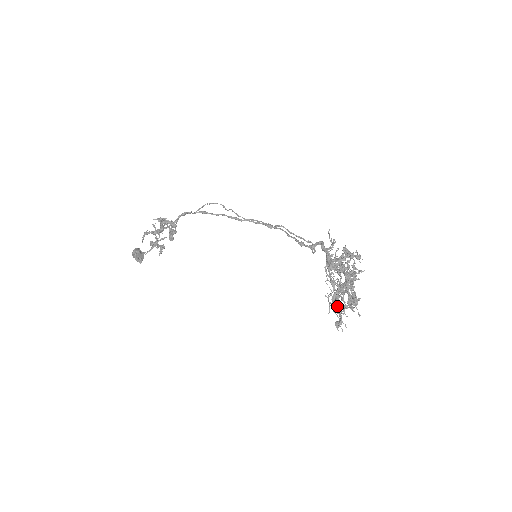
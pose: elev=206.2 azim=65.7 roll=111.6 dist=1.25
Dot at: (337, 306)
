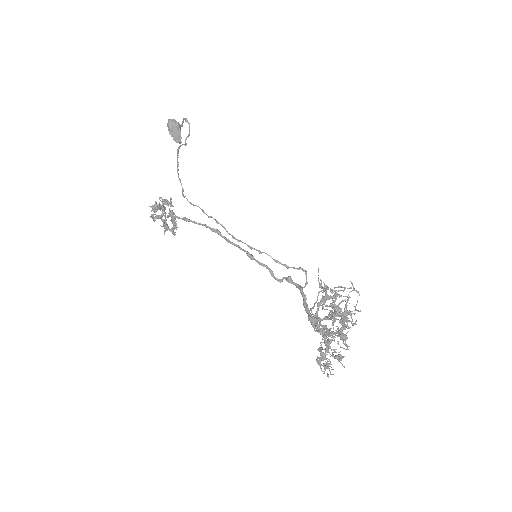
Dot at: occluded
